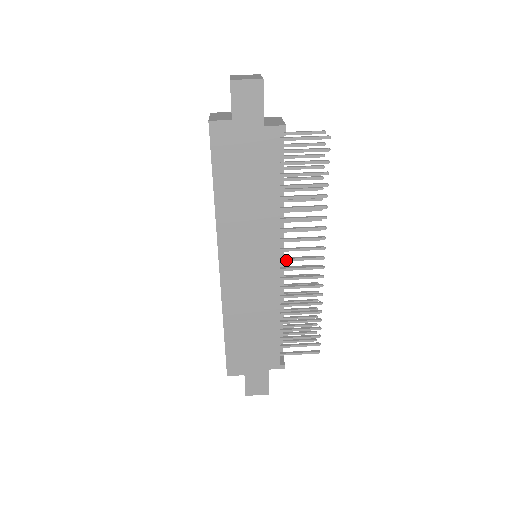
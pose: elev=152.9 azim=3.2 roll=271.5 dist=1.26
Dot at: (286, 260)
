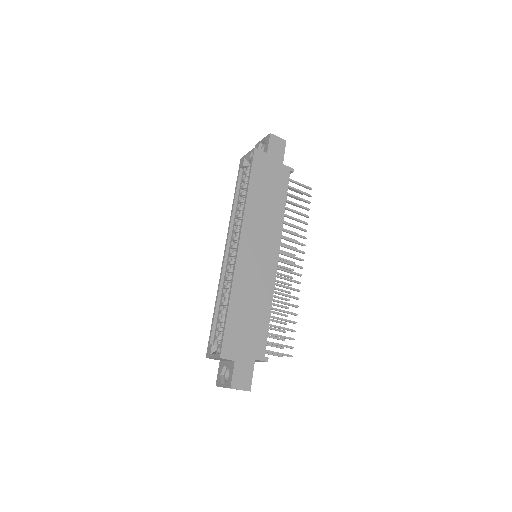
Dot at: (279, 260)
